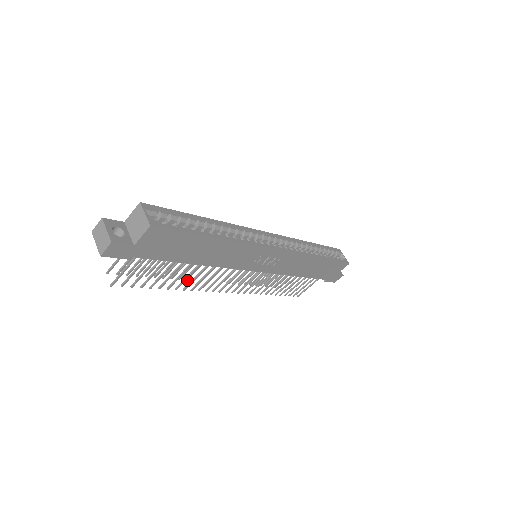
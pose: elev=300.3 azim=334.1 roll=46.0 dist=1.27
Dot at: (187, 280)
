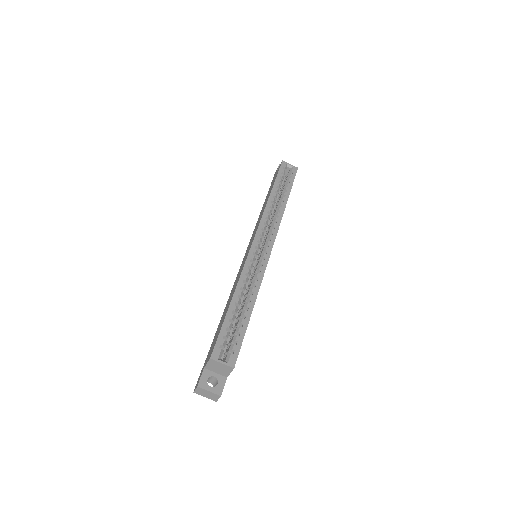
Dot at: occluded
